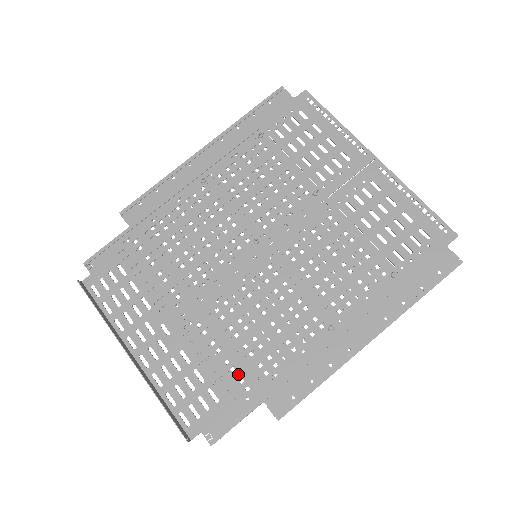
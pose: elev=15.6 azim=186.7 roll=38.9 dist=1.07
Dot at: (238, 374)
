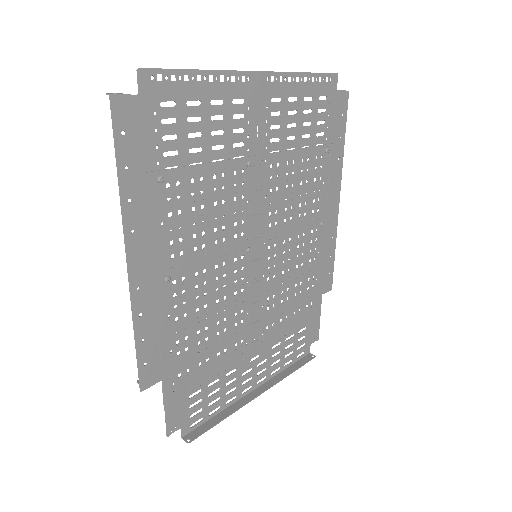
Dot at: (304, 308)
